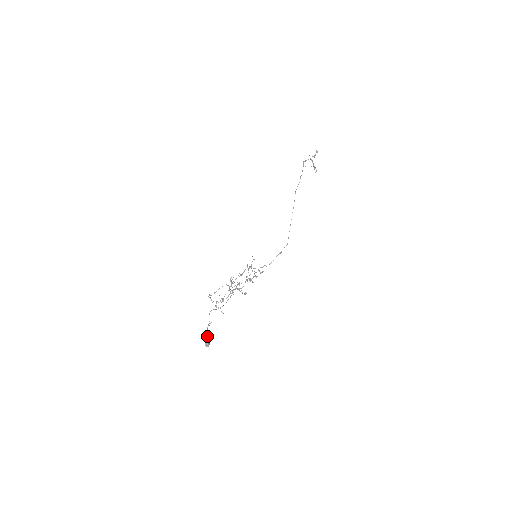
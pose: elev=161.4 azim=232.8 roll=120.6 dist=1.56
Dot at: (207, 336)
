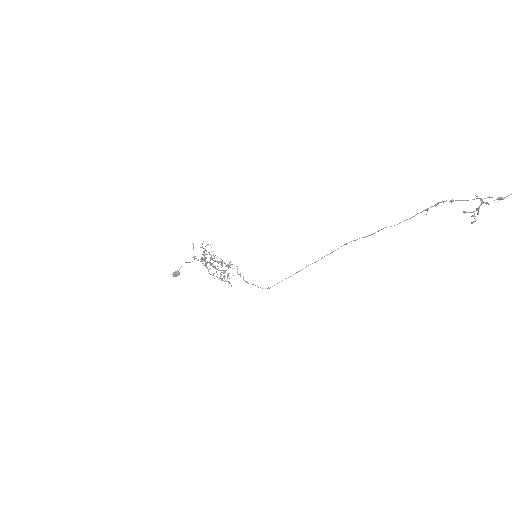
Dot at: occluded
